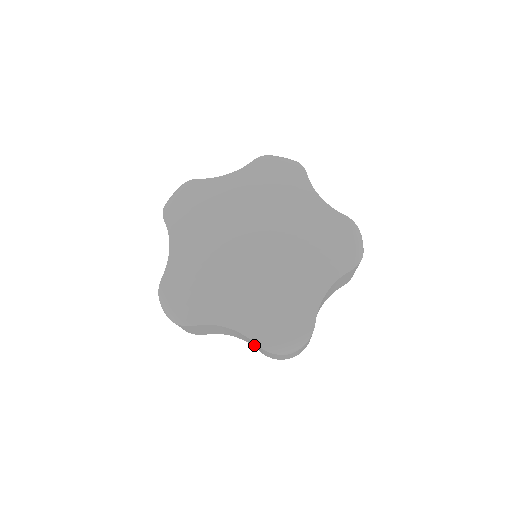
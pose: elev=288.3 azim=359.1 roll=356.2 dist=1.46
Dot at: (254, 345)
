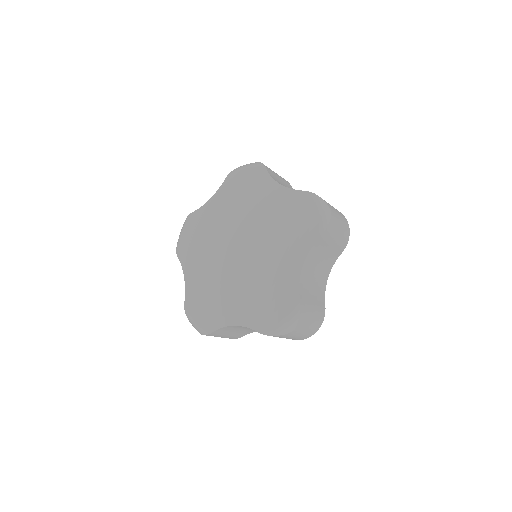
Dot at: occluded
